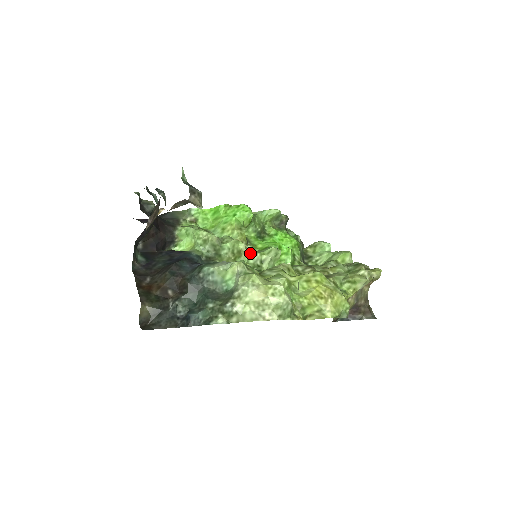
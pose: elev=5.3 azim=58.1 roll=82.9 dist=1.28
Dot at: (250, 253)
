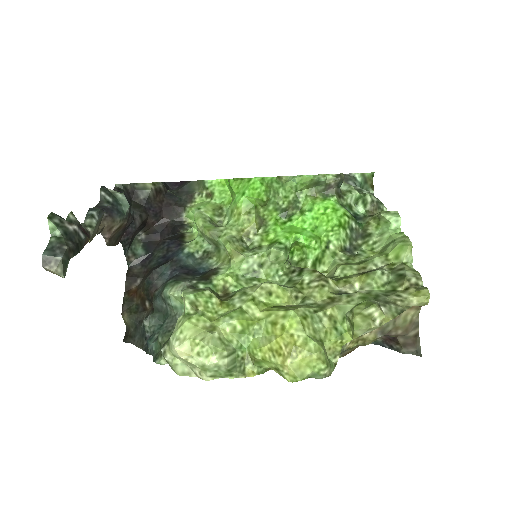
Dot at: (242, 256)
